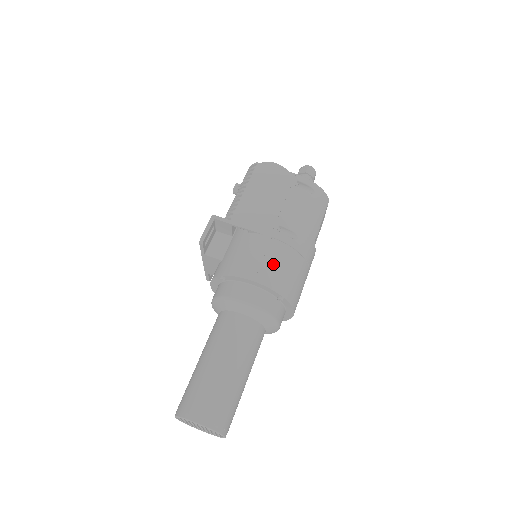
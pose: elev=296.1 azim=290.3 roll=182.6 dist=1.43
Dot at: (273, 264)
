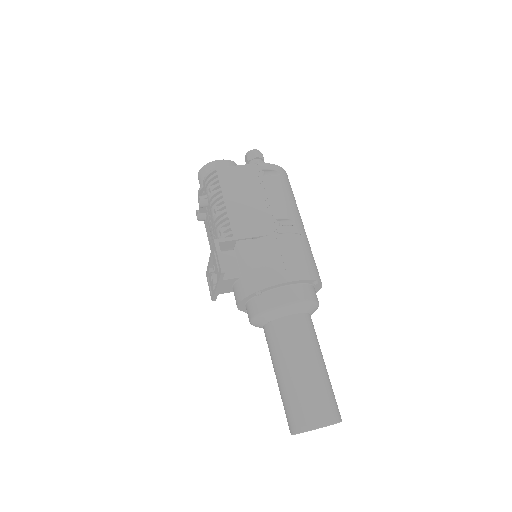
Dot at: (296, 257)
